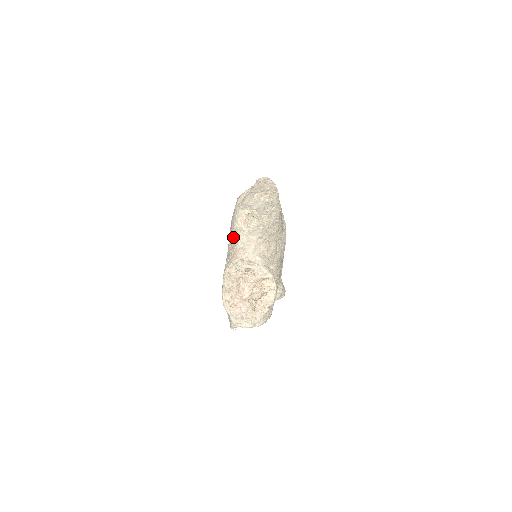
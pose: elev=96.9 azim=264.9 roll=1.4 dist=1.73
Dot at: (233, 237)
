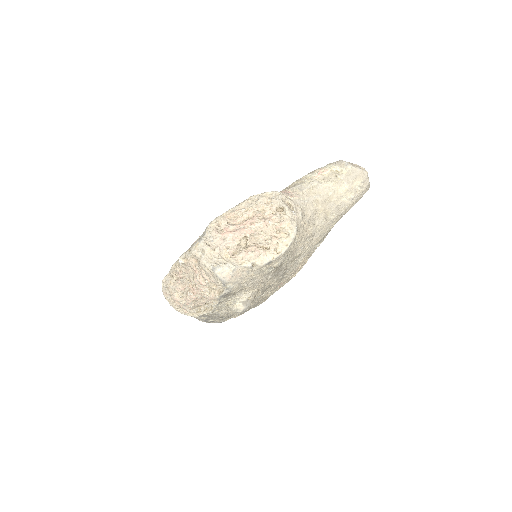
Dot at: (290, 185)
